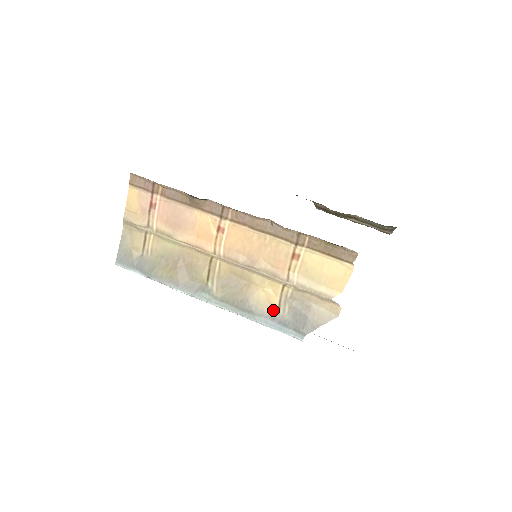
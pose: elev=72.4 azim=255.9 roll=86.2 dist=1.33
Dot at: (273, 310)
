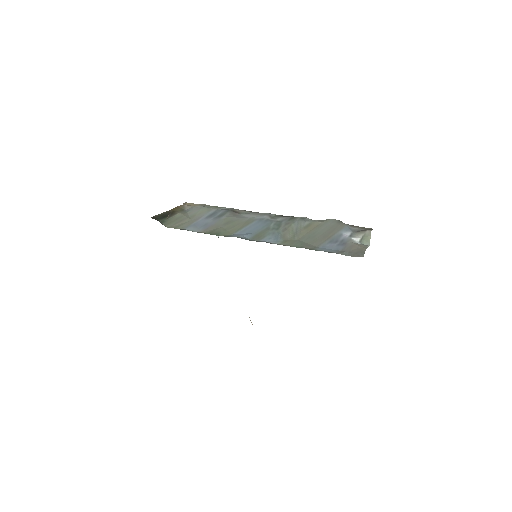
Dot at: occluded
